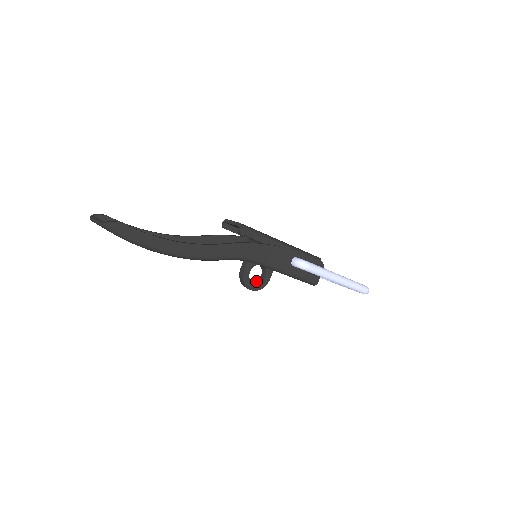
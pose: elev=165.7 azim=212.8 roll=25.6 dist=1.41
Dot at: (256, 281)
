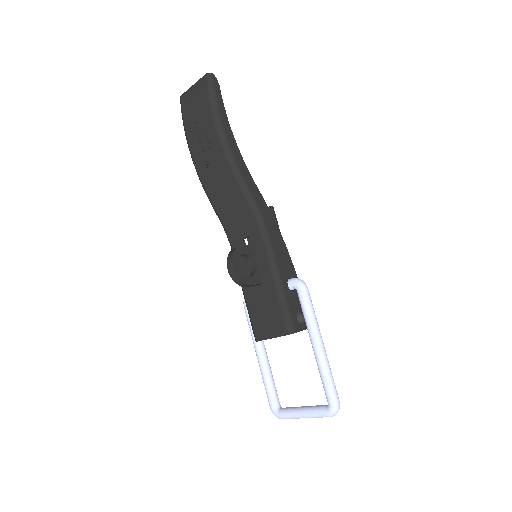
Dot at: occluded
